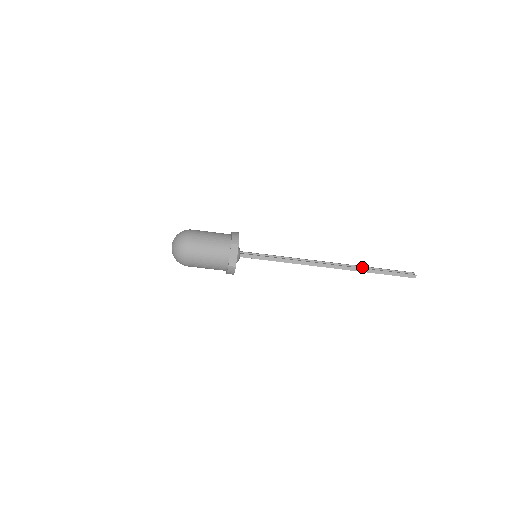
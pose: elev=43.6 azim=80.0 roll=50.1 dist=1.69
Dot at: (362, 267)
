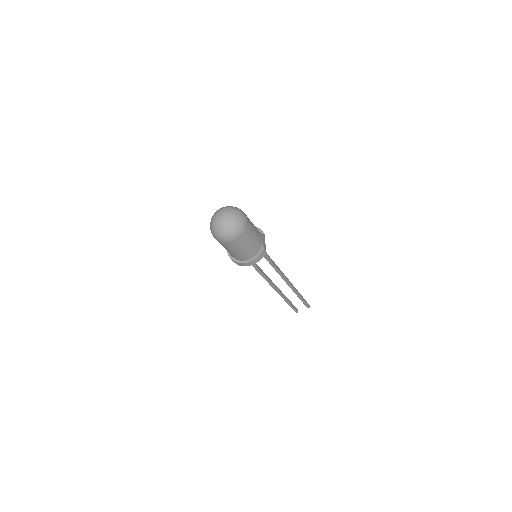
Dot at: (284, 295)
